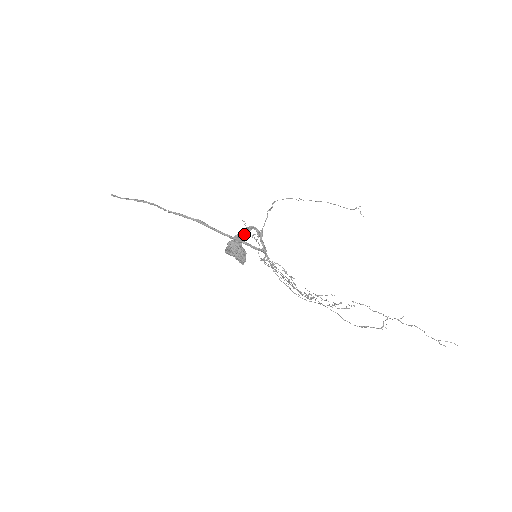
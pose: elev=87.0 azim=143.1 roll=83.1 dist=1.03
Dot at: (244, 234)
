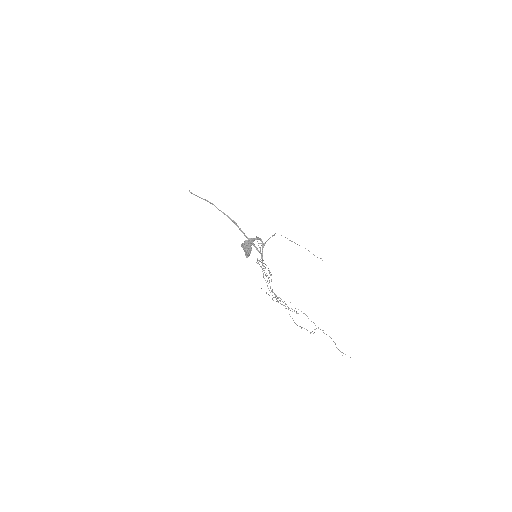
Dot at: occluded
